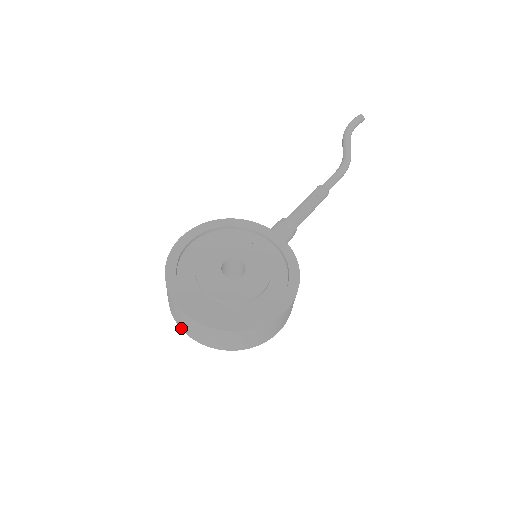
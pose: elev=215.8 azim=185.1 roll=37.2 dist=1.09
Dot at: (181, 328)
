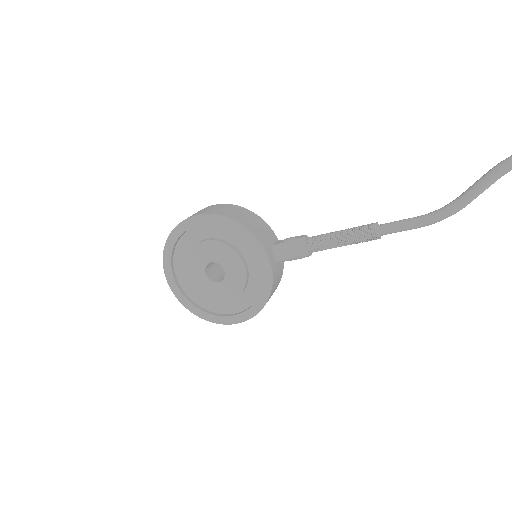
Dot at: occluded
